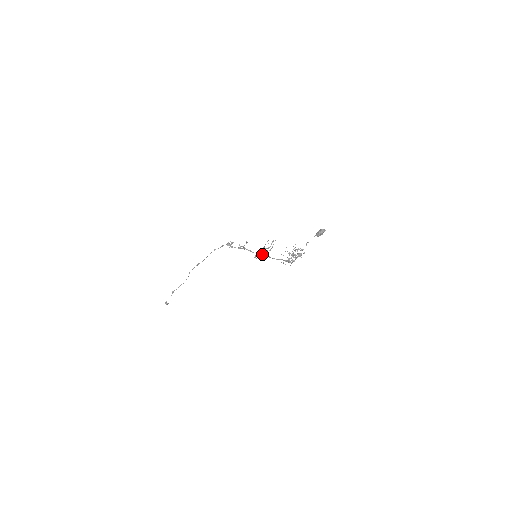
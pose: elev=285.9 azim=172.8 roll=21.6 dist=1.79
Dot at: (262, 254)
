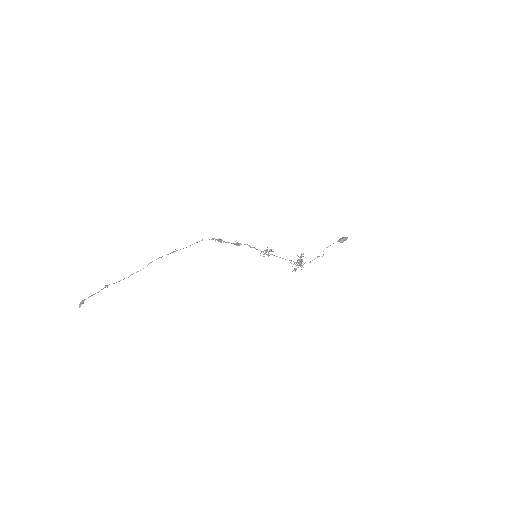
Dot at: (268, 253)
